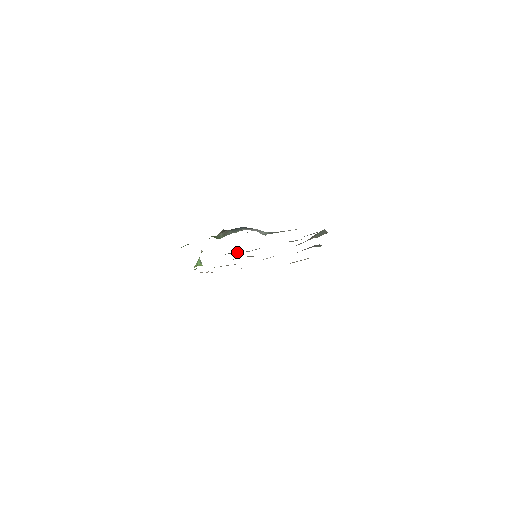
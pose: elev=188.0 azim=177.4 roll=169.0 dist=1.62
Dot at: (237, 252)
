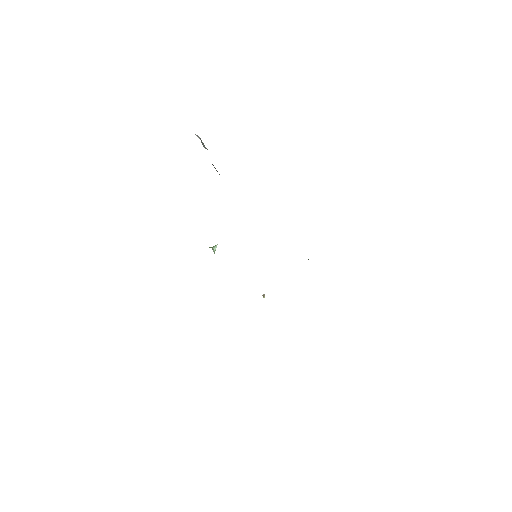
Dot at: occluded
